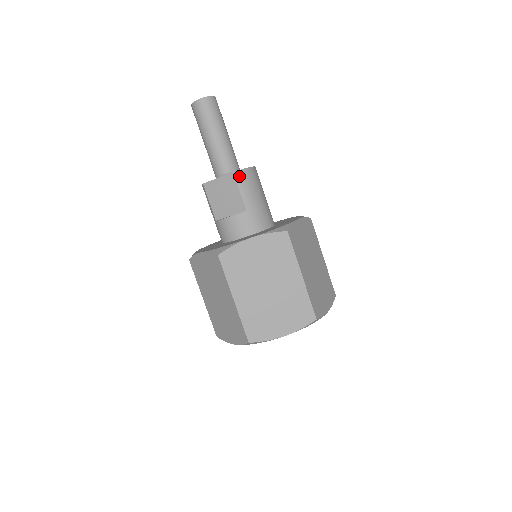
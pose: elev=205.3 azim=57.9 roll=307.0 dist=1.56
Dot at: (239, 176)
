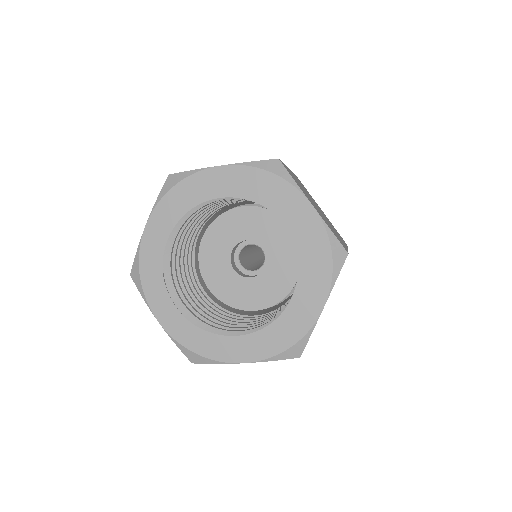
Dot at: occluded
